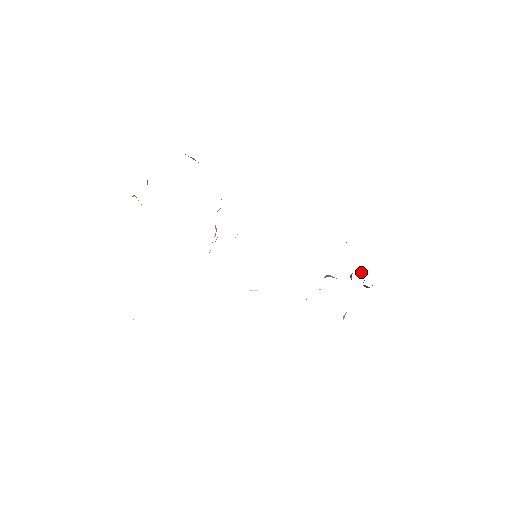
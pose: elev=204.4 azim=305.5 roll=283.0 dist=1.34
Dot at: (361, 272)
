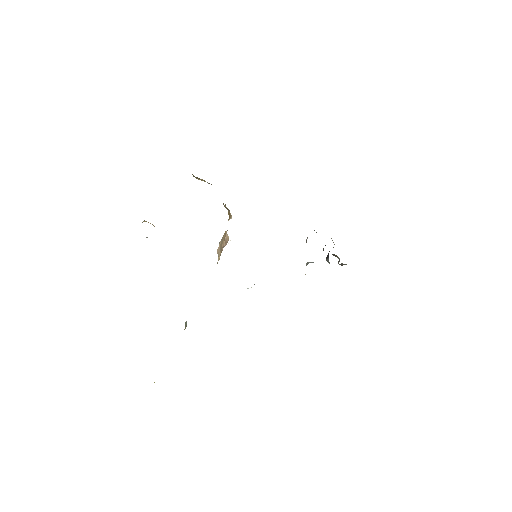
Dot at: occluded
